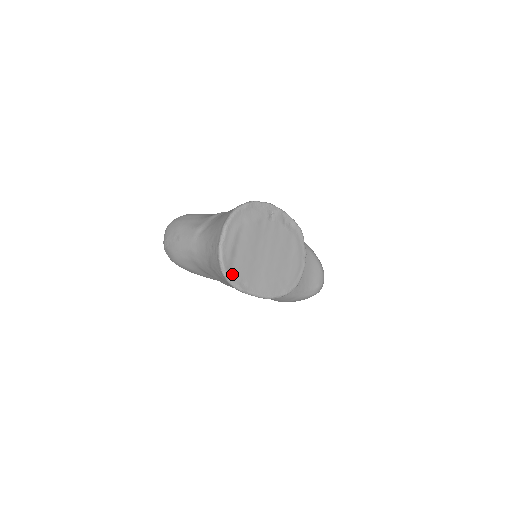
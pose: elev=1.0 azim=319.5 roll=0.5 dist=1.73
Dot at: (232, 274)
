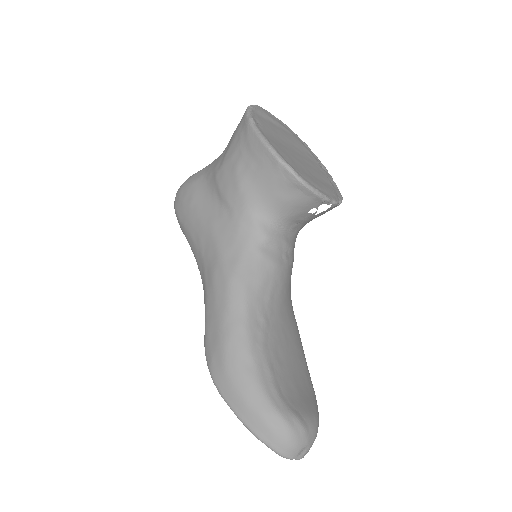
Dot at: (256, 114)
